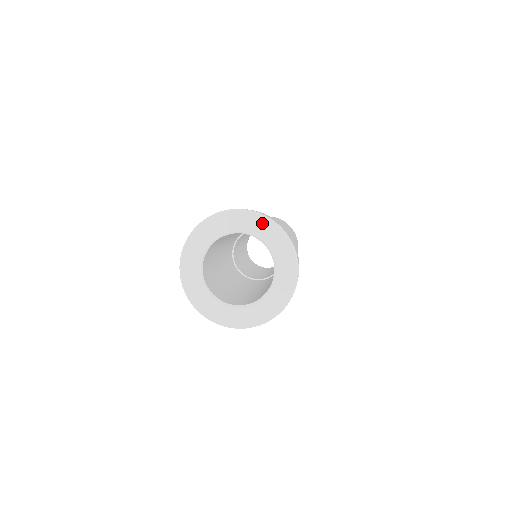
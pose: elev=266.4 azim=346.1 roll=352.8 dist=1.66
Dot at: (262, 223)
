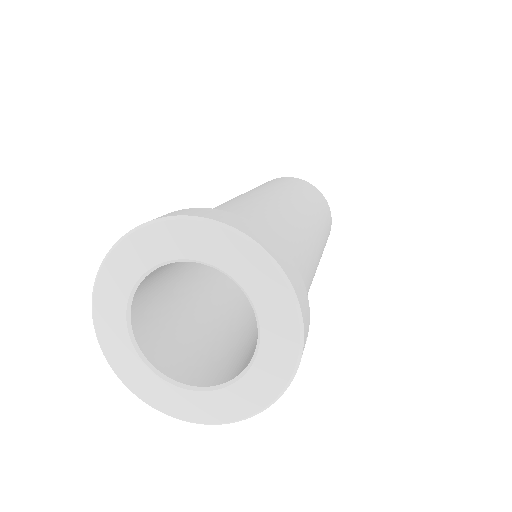
Dot at: (136, 245)
